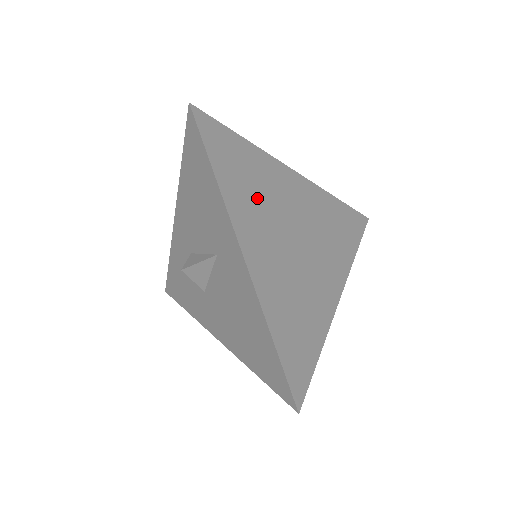
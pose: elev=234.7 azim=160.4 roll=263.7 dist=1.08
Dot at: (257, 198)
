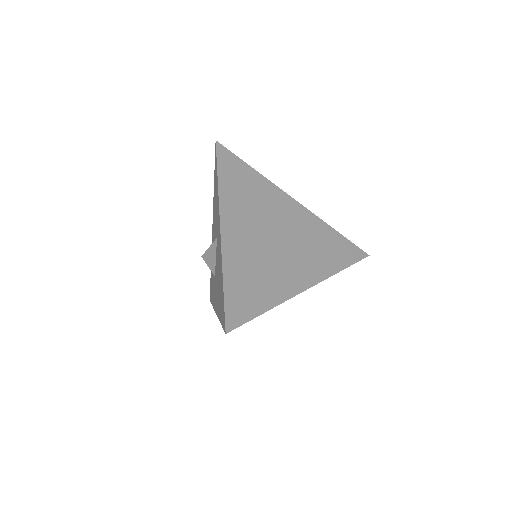
Dot at: (249, 201)
